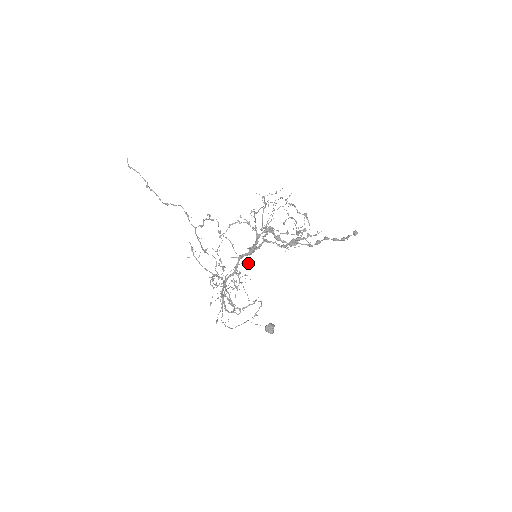
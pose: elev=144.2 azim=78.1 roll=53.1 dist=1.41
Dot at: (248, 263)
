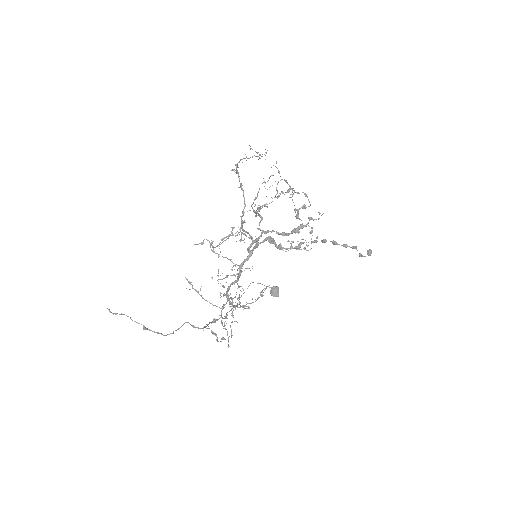
Dot at: (244, 242)
